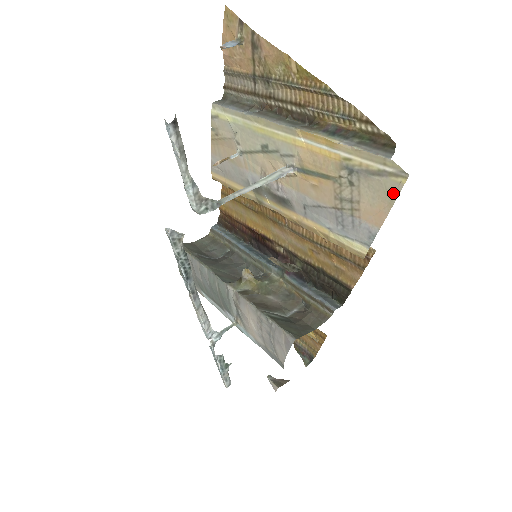
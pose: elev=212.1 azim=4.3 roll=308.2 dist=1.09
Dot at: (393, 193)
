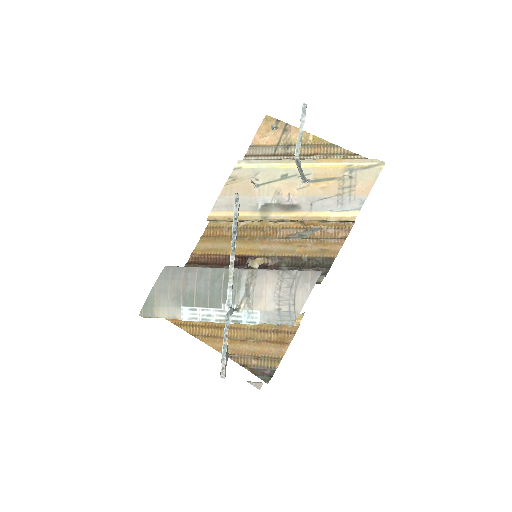
Dot at: (377, 174)
